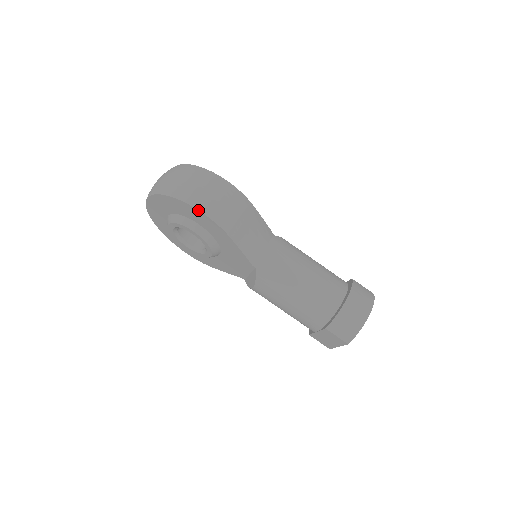
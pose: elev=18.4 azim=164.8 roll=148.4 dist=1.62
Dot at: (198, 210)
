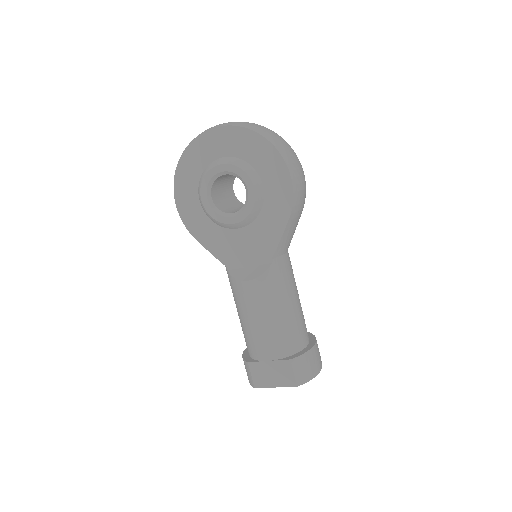
Dot at: (290, 173)
